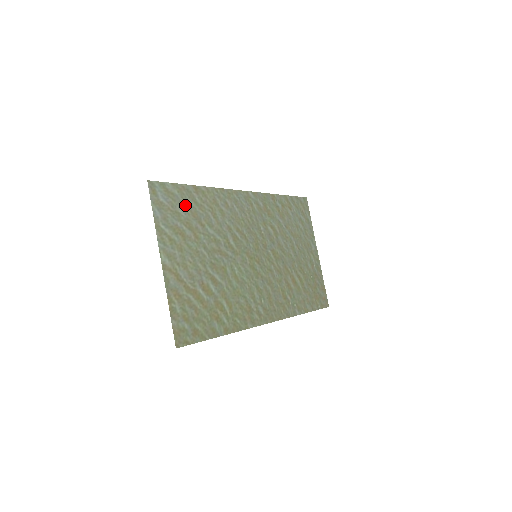
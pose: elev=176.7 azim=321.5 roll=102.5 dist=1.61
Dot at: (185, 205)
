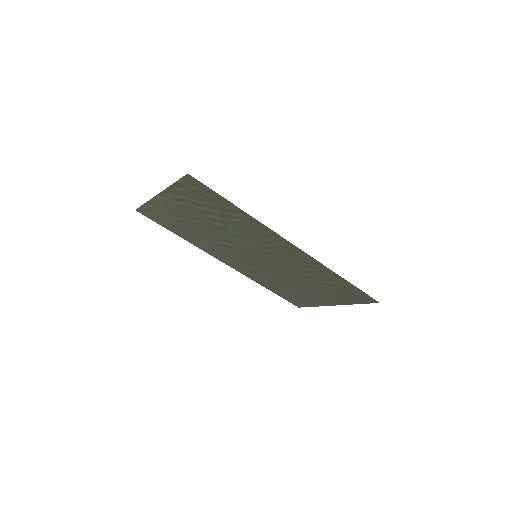
Dot at: (171, 224)
